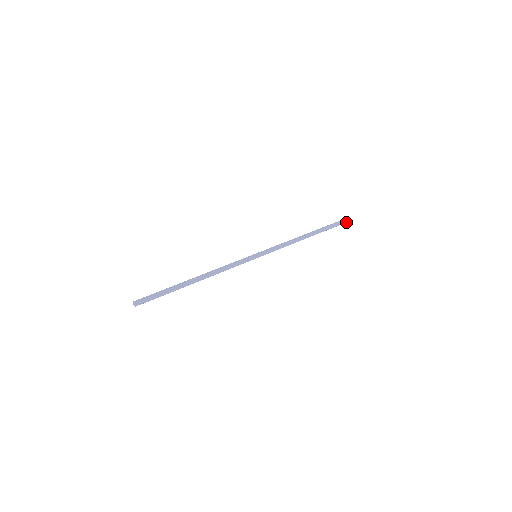
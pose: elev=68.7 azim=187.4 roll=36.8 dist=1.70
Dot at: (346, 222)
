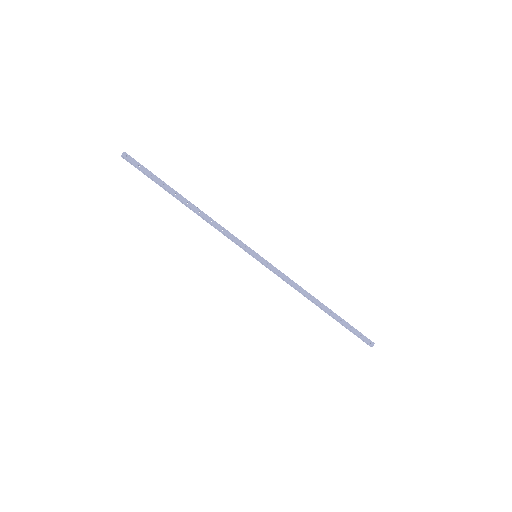
Dot at: (372, 346)
